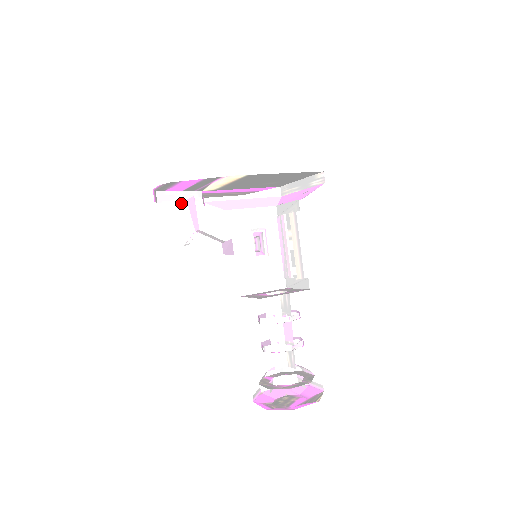
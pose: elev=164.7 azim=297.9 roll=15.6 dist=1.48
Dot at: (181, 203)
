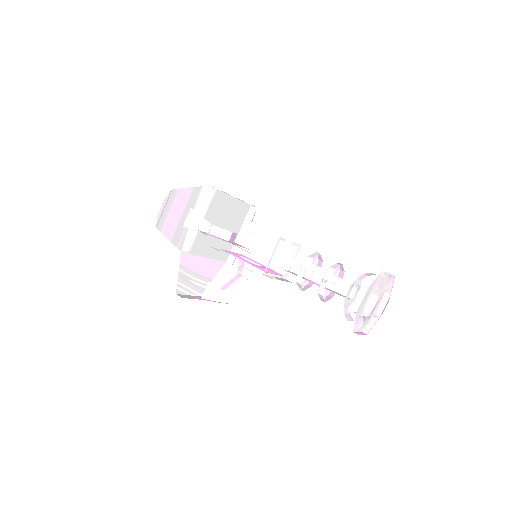
Dot at: occluded
